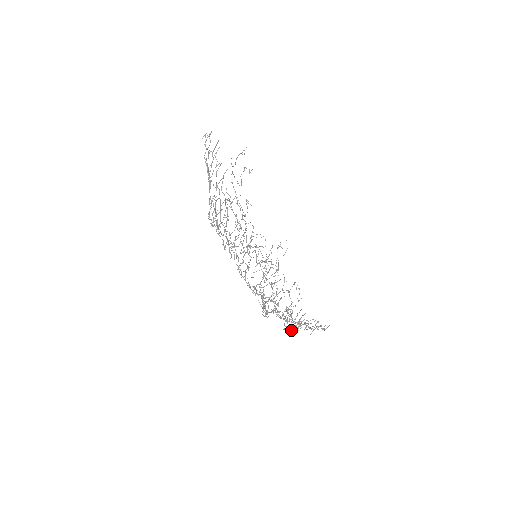
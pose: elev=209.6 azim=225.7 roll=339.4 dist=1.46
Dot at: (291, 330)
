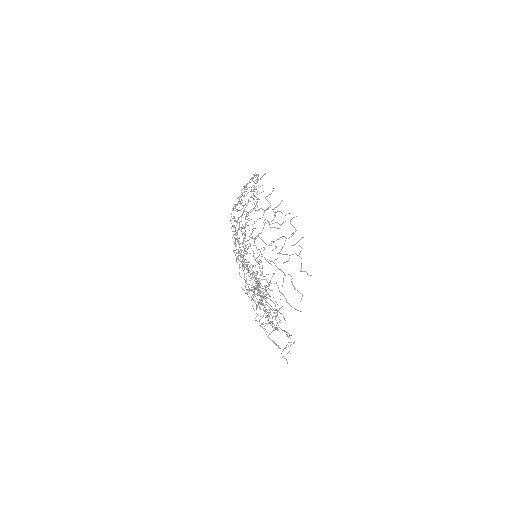
Dot at: (262, 240)
